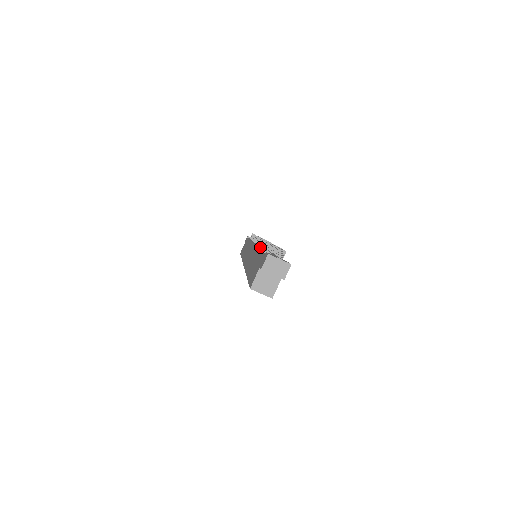
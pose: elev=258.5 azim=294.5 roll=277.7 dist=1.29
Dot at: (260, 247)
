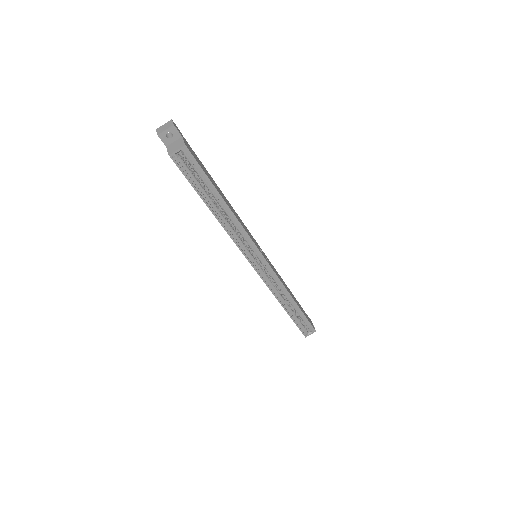
Dot at: occluded
